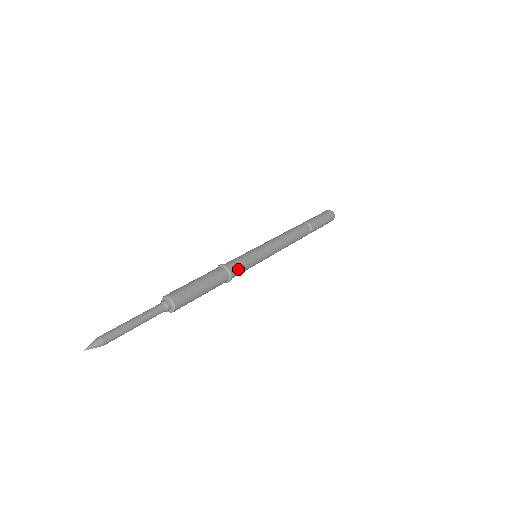
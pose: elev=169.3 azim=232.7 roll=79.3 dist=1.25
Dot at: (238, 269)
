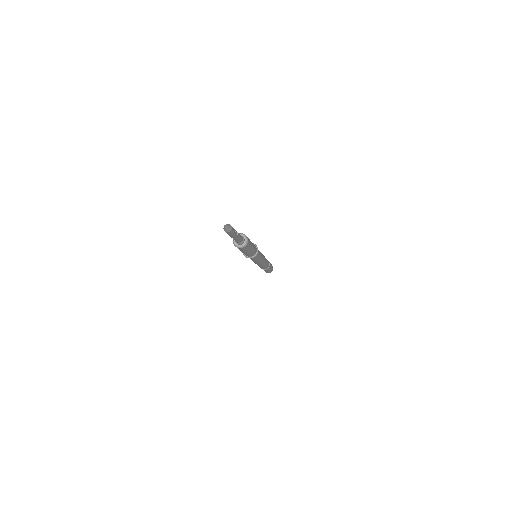
Dot at: (258, 251)
